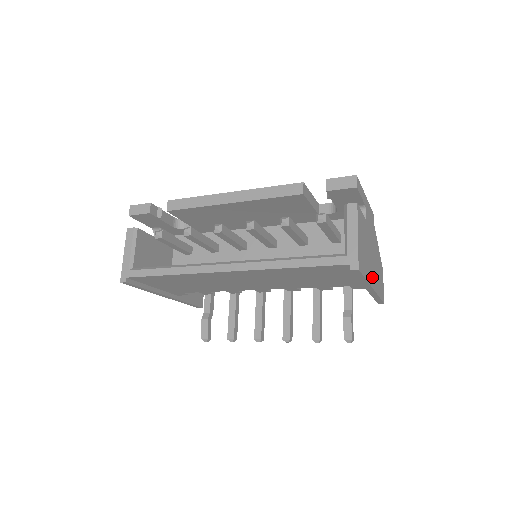
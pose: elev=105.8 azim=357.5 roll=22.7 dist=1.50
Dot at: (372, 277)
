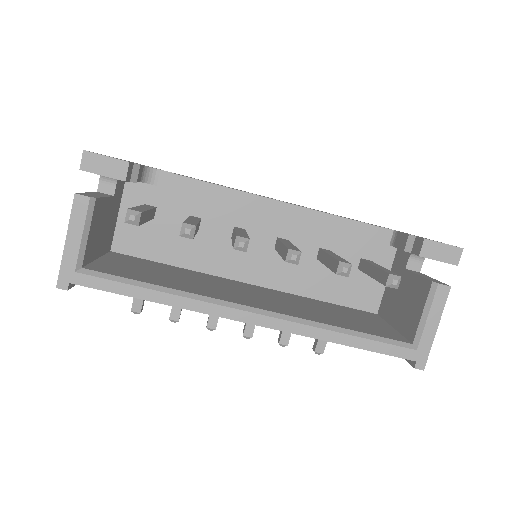
Dot at: occluded
